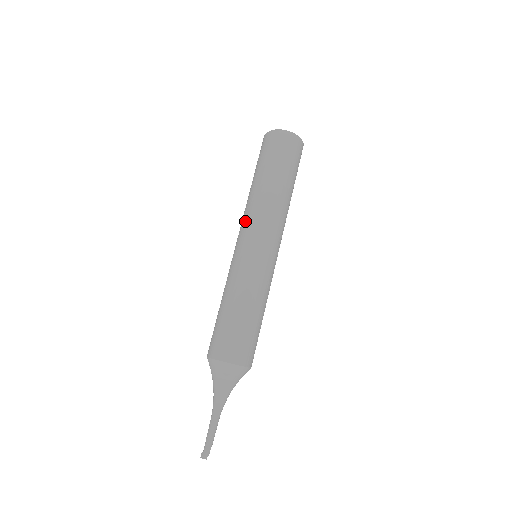
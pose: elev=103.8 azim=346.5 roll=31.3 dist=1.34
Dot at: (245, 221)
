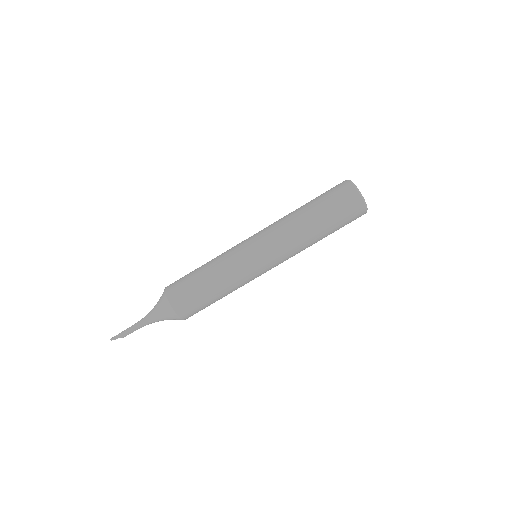
Dot at: occluded
